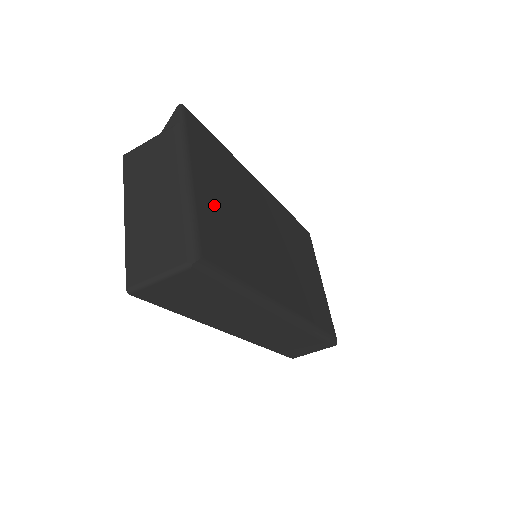
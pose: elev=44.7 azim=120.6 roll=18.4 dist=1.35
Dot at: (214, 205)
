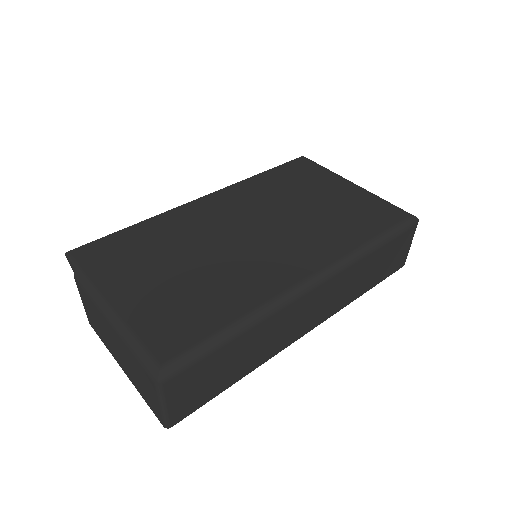
Dot at: (151, 297)
